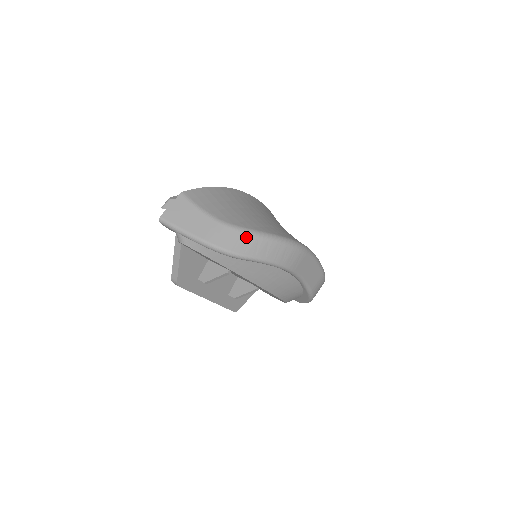
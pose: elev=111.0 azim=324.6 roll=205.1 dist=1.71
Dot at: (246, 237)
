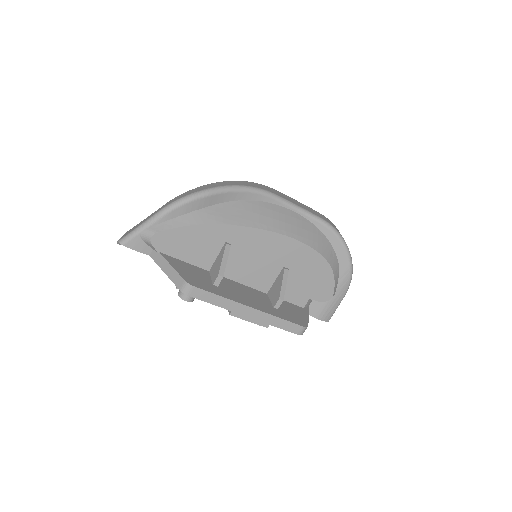
Dot at: (199, 188)
